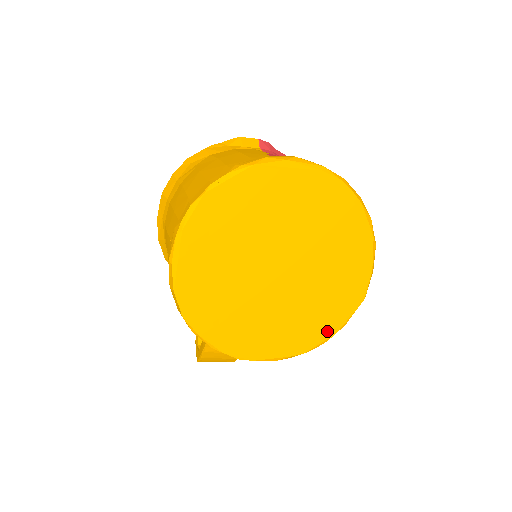
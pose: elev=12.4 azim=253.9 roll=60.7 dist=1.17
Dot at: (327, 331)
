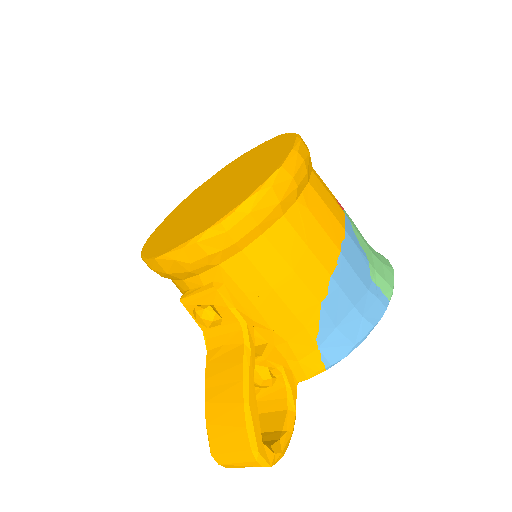
Dot at: (237, 204)
